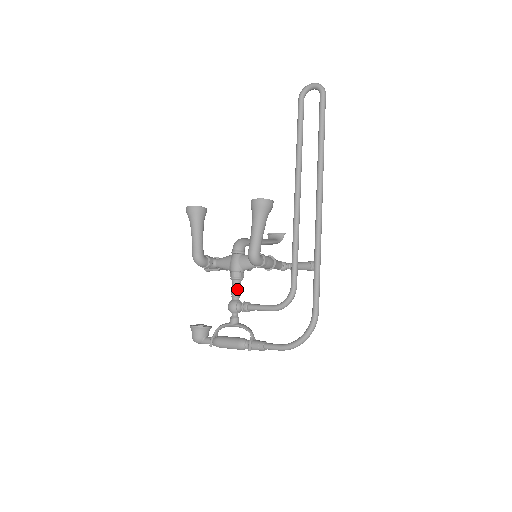
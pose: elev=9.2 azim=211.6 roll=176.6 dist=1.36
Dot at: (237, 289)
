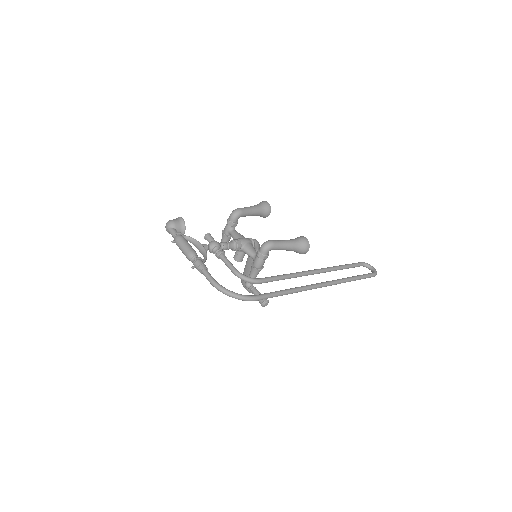
Dot at: (228, 245)
